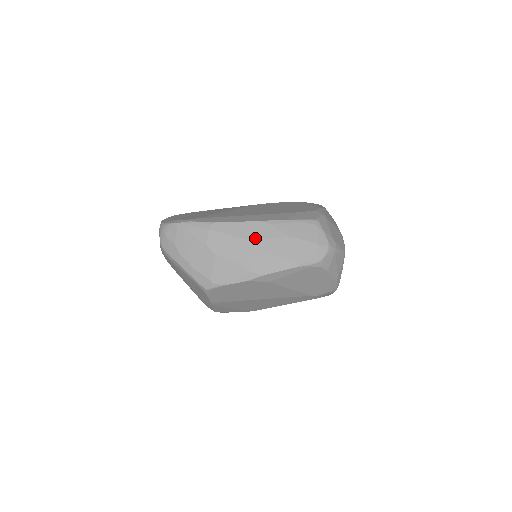
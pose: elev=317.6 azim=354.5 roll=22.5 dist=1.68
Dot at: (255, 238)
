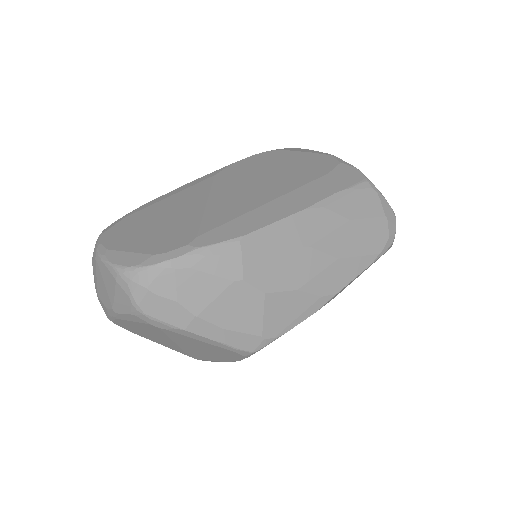
Dot at: (313, 240)
